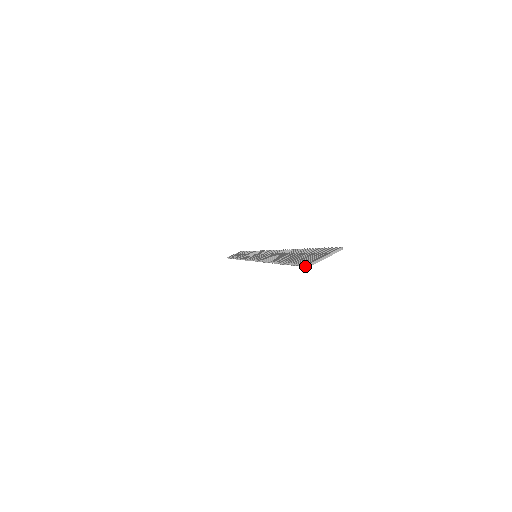
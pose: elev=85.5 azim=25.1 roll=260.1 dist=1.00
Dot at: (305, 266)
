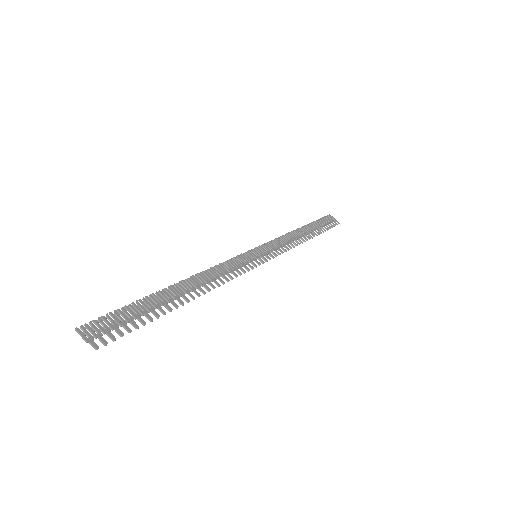
Dot at: (81, 326)
